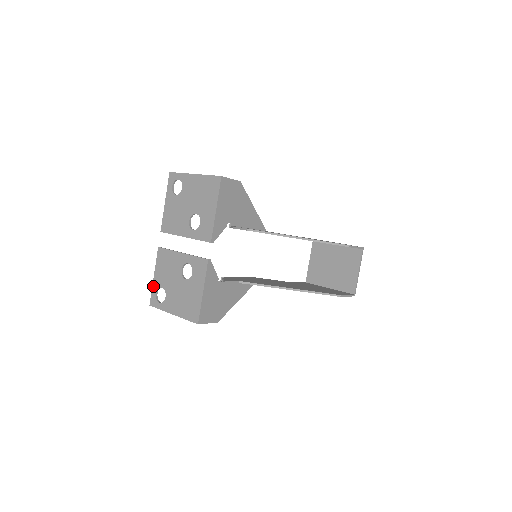
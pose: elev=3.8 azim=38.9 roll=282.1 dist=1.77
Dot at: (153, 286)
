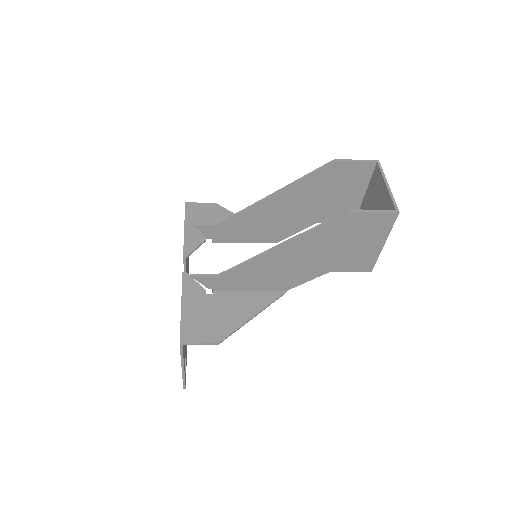
Dot at: occluded
